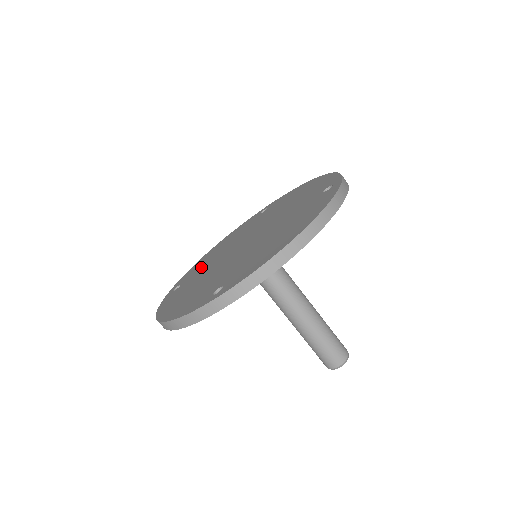
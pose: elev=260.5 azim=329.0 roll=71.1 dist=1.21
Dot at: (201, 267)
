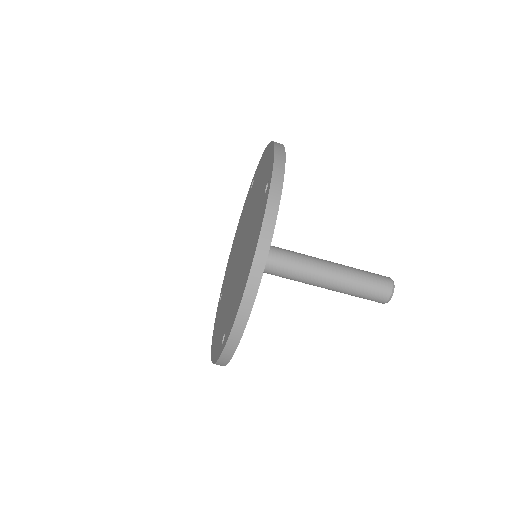
Dot at: (228, 271)
